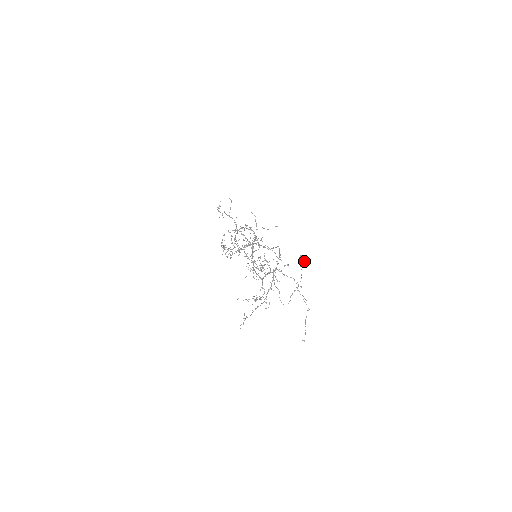
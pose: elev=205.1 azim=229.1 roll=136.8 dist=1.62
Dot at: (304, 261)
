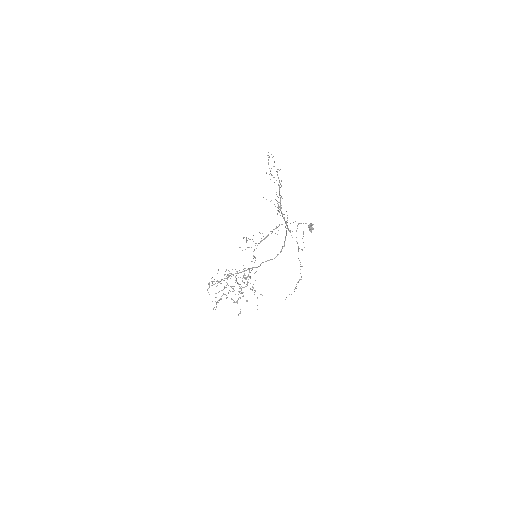
Dot at: (312, 228)
